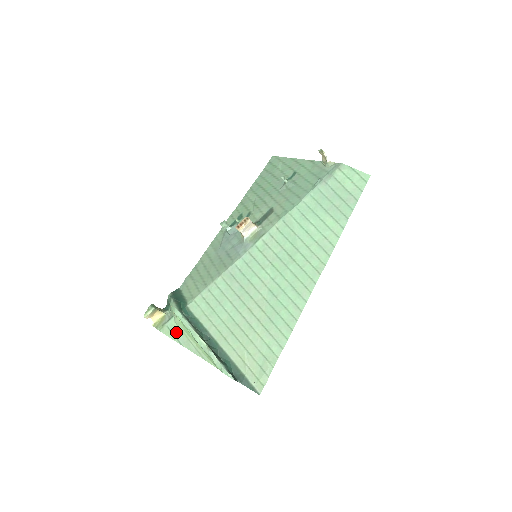
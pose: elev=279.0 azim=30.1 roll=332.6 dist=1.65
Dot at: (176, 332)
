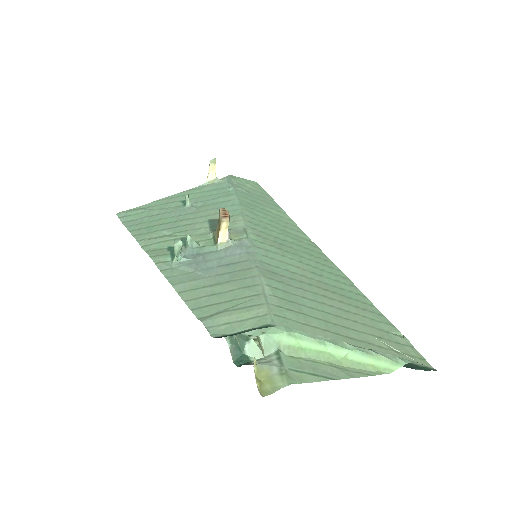
Dot at: (308, 368)
